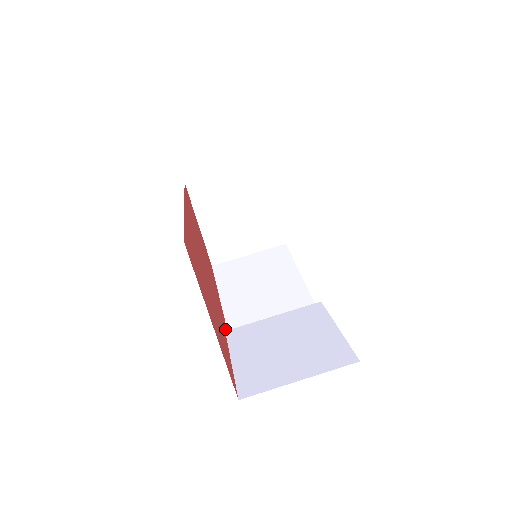
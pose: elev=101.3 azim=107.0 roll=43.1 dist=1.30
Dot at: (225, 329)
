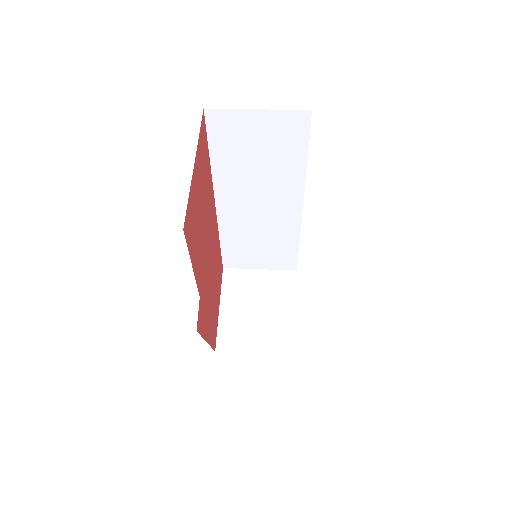
Dot at: (200, 308)
